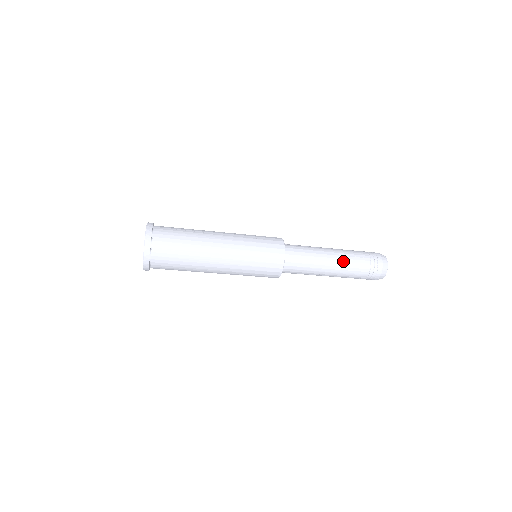
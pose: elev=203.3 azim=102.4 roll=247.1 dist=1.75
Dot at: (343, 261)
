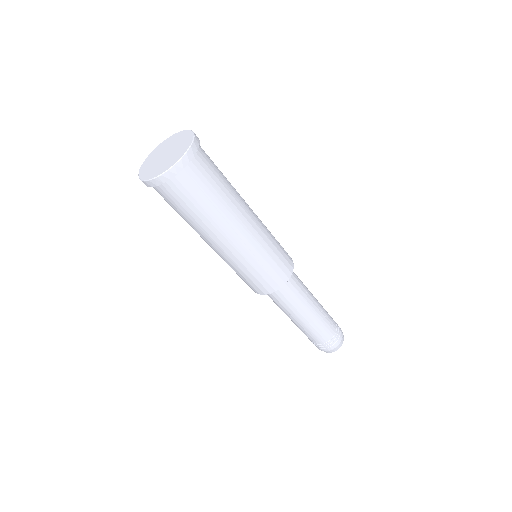
Dot at: (319, 319)
